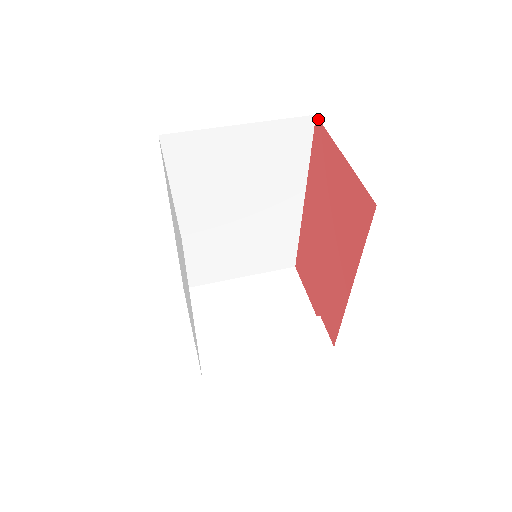
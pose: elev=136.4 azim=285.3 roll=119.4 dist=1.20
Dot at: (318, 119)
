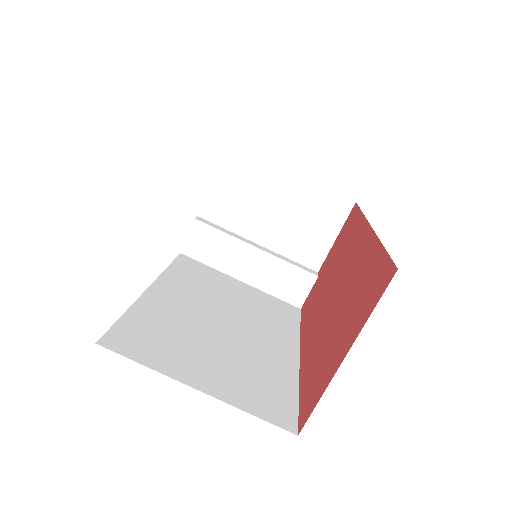
Dot at: occluded
